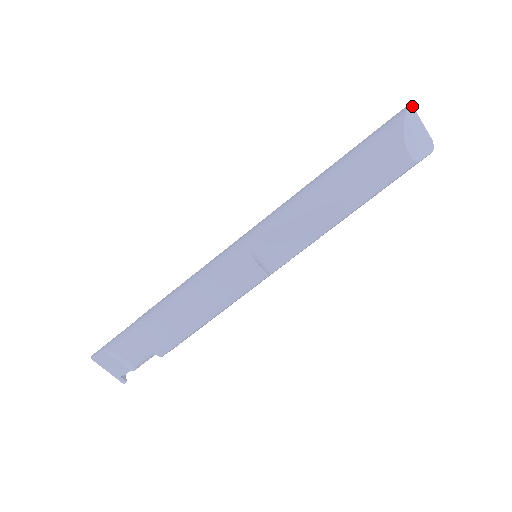
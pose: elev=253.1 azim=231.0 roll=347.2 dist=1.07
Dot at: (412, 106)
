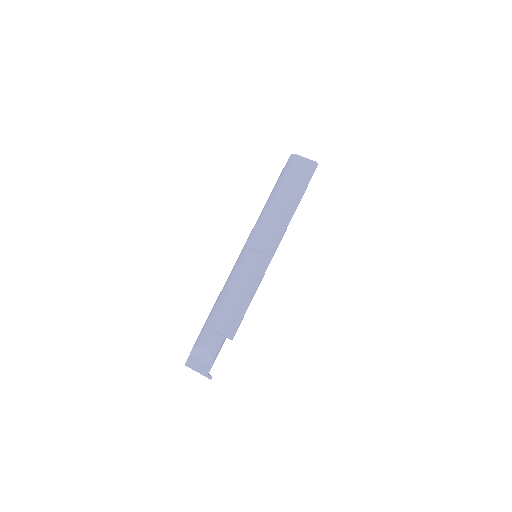
Dot at: (295, 154)
